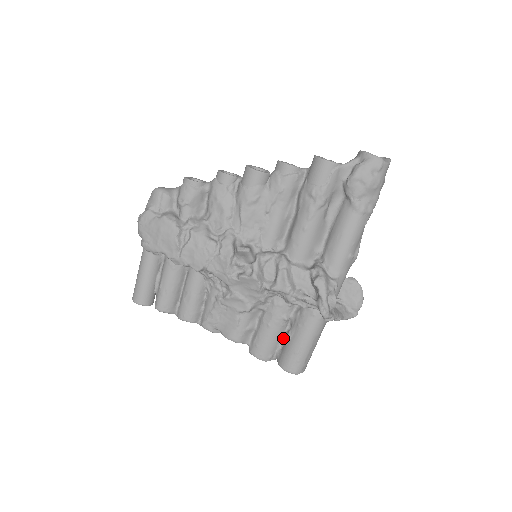
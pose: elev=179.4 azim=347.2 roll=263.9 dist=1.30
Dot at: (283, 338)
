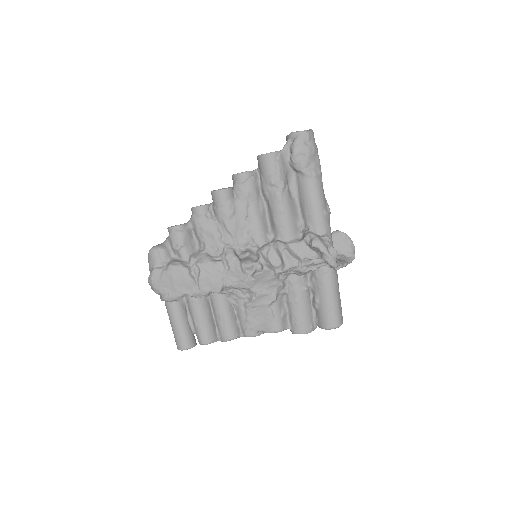
Dot at: (313, 306)
